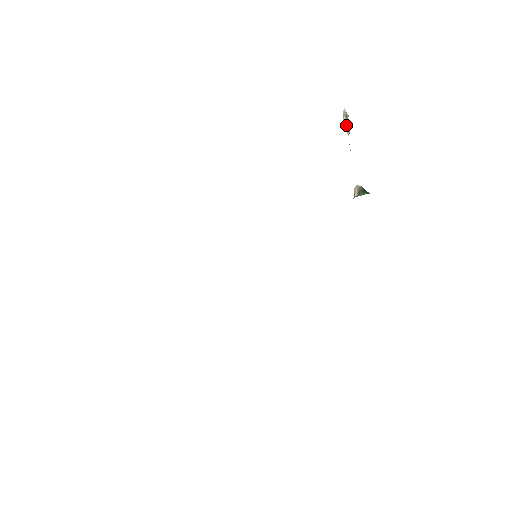
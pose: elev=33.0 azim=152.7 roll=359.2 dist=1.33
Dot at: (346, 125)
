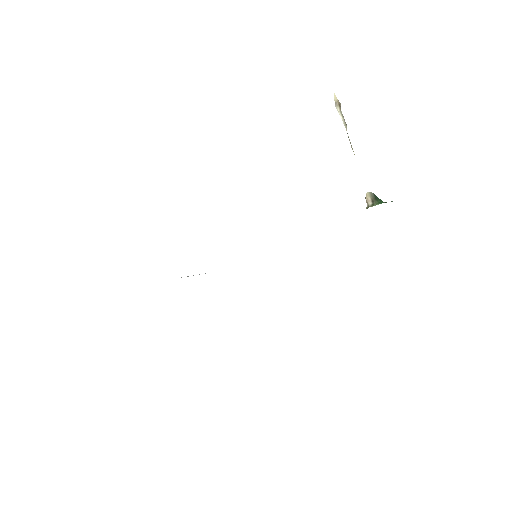
Dot at: (342, 117)
